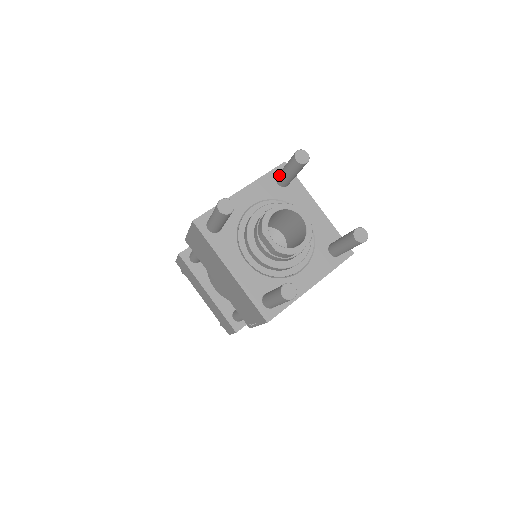
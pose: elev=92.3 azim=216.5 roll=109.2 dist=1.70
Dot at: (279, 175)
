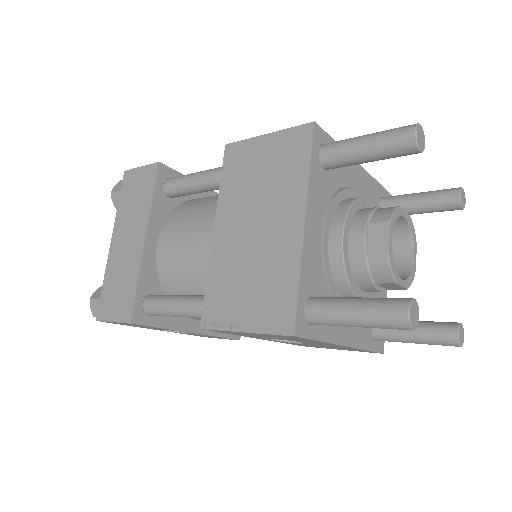
Dot at: (394, 196)
